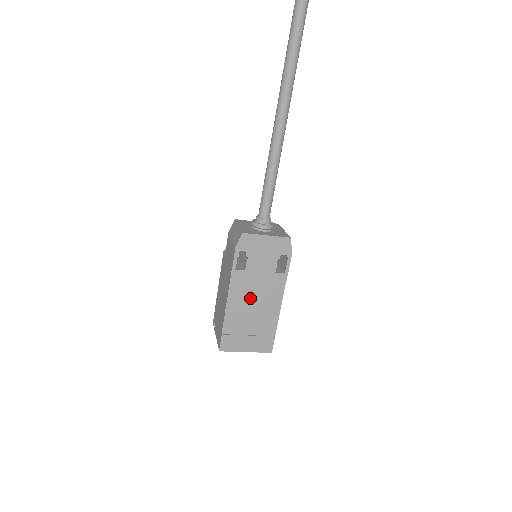
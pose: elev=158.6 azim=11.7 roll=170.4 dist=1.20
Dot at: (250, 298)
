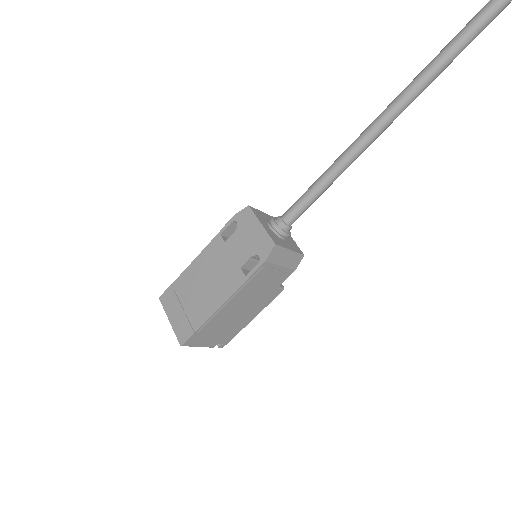
Dot at: (209, 273)
